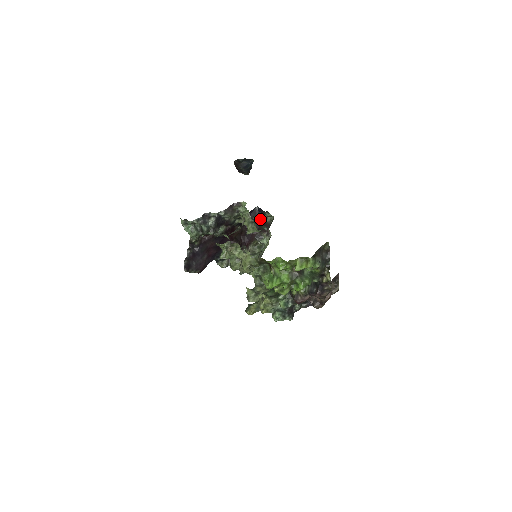
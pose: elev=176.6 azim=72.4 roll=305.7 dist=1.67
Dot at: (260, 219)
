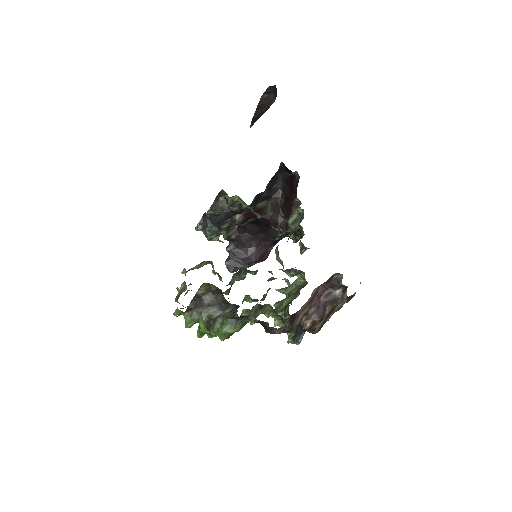
Dot at: (292, 178)
